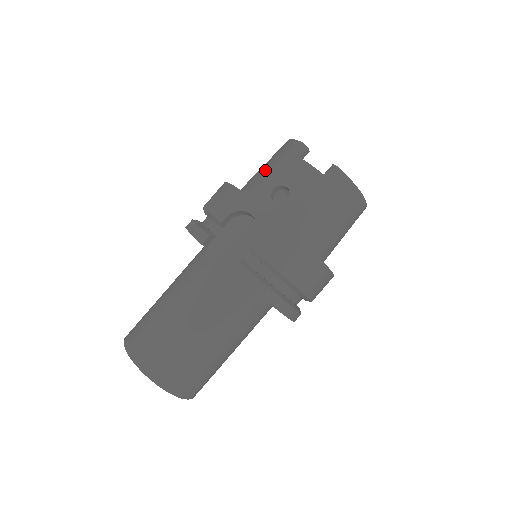
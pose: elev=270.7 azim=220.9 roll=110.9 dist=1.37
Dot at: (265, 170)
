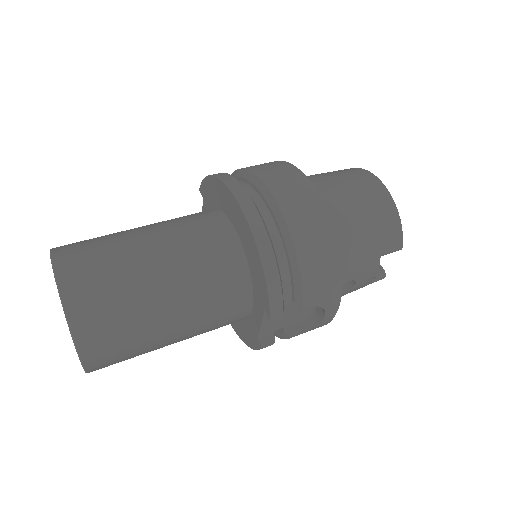
Dot at: occluded
